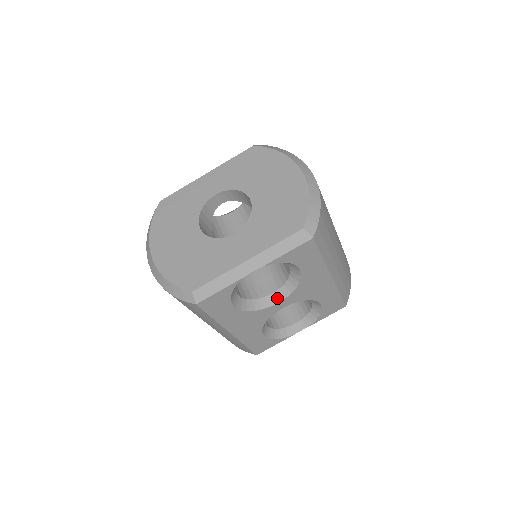
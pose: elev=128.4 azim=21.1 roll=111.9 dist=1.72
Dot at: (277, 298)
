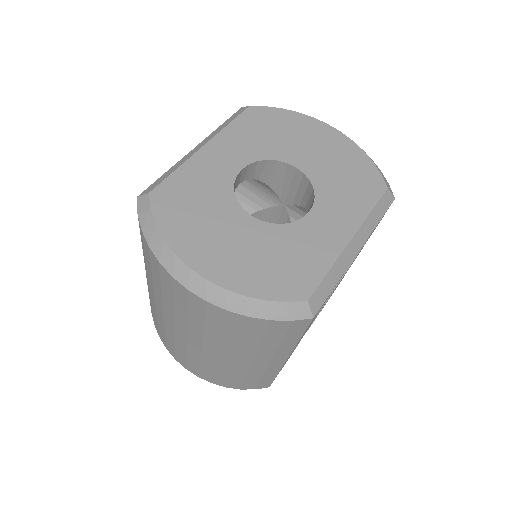
Dot at: occluded
